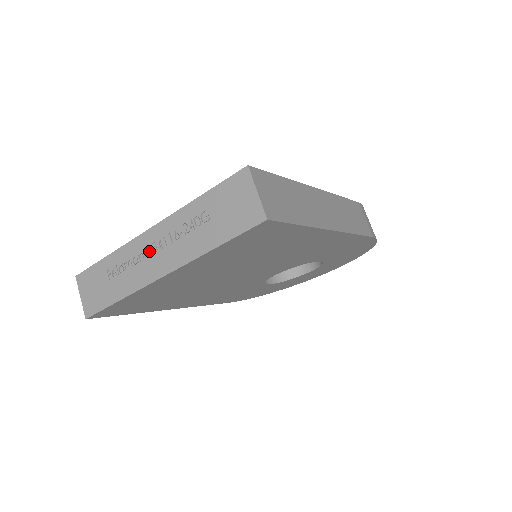
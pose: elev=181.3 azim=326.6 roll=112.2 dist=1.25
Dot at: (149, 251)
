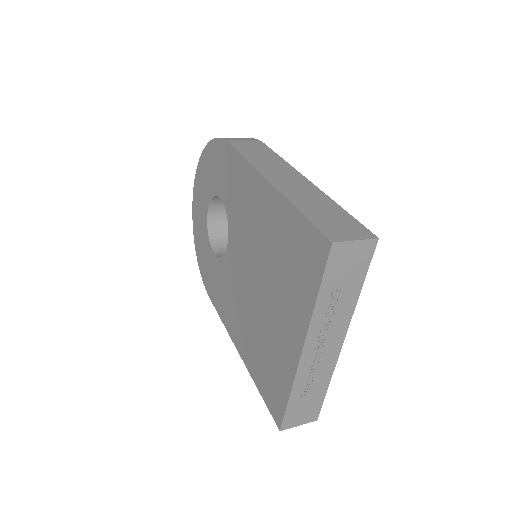
Dot at: (318, 353)
